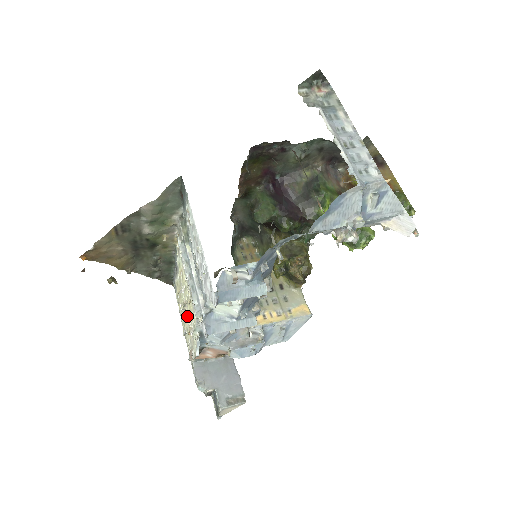
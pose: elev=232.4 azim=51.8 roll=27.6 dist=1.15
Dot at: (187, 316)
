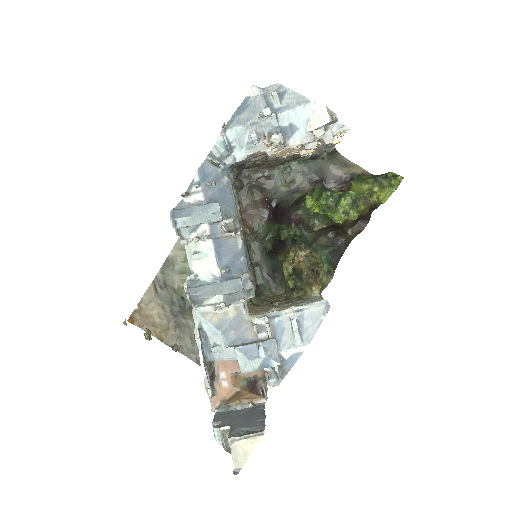
Dot at: occluded
